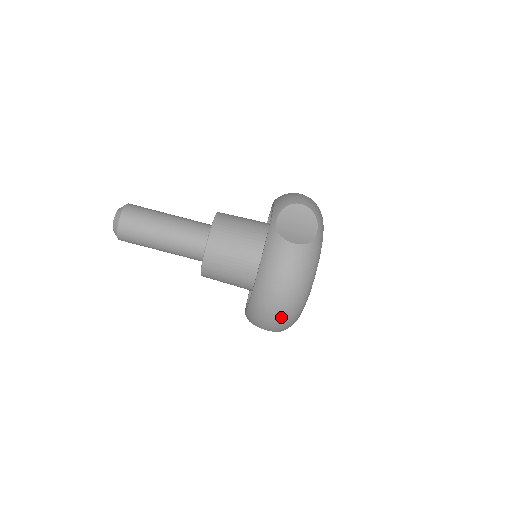
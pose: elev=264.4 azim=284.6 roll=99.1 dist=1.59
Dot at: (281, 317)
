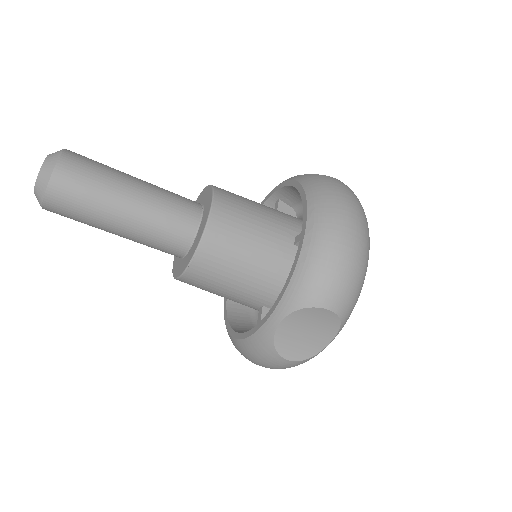
Dot at: occluded
